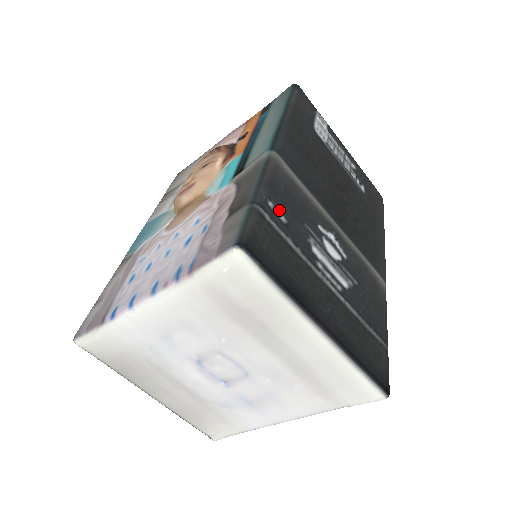
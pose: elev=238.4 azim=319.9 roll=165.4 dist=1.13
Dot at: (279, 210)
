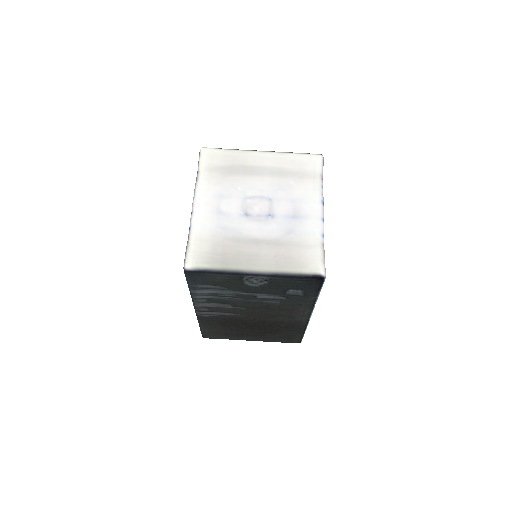
Dot at: occluded
